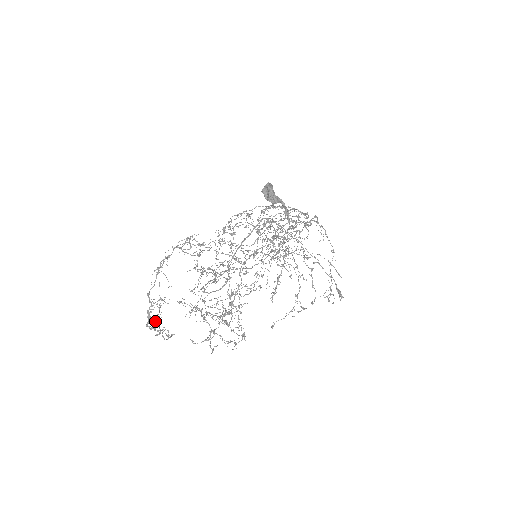
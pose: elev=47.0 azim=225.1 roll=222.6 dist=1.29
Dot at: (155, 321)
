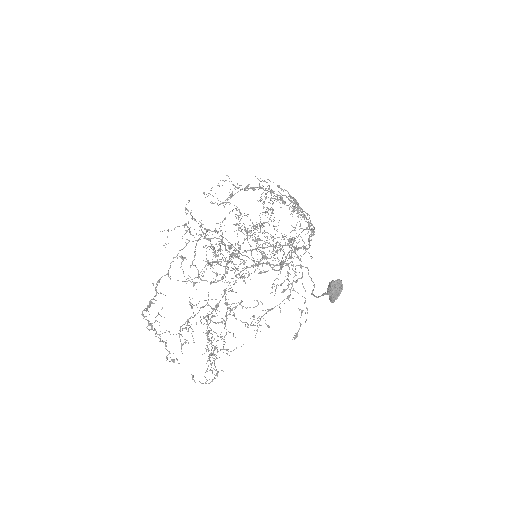
Dot at: occluded
